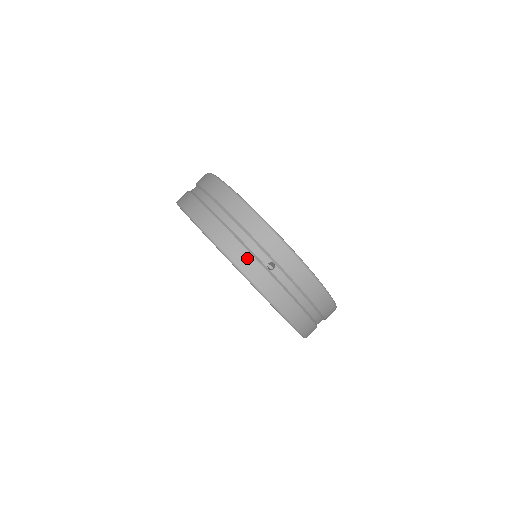
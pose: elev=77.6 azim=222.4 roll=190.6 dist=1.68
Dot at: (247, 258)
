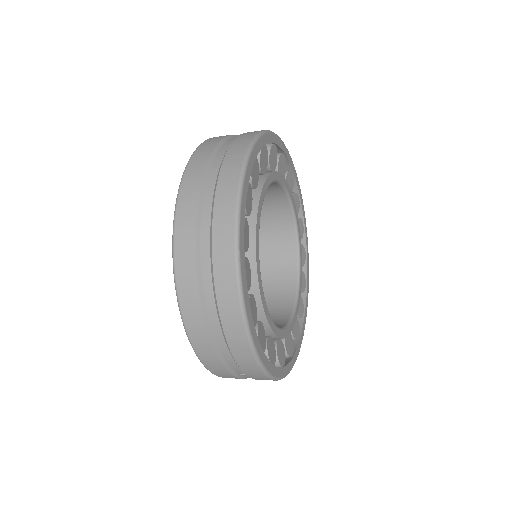
Dot at: (221, 369)
